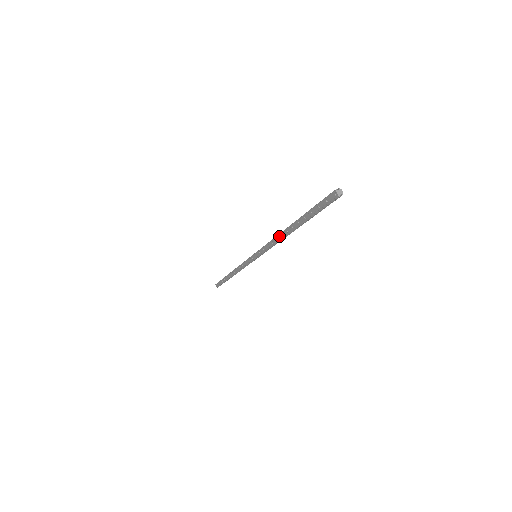
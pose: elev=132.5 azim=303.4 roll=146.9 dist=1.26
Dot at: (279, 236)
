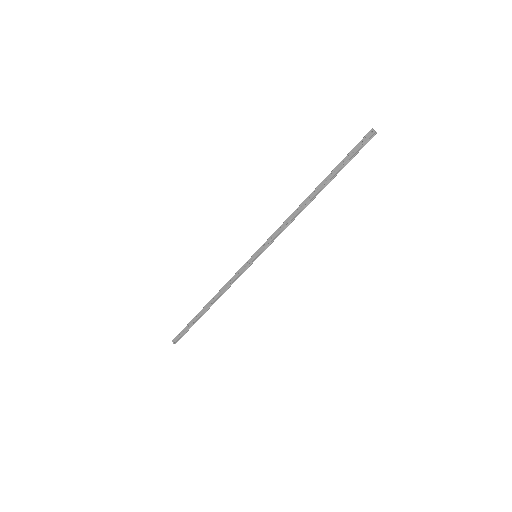
Dot at: (298, 209)
